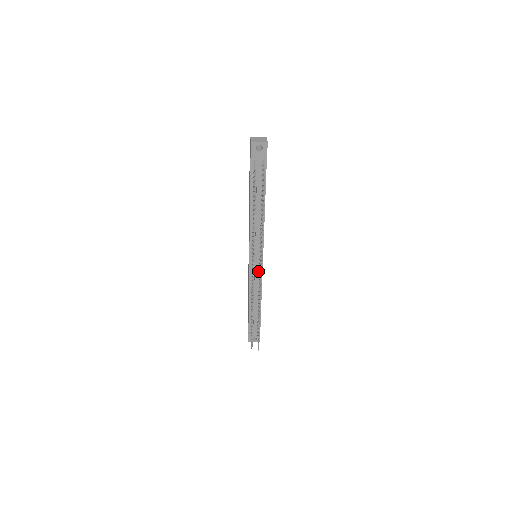
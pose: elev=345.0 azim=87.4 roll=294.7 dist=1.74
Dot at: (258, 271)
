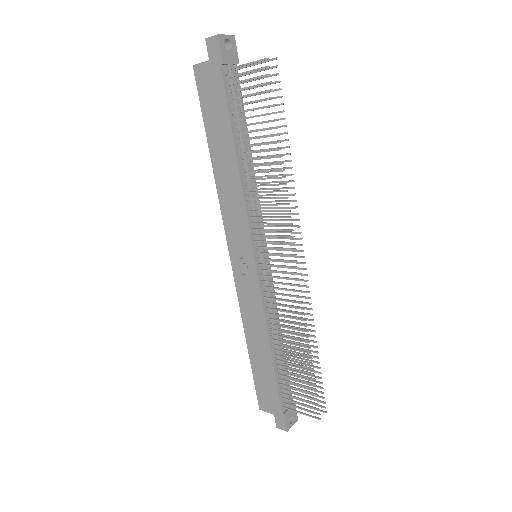
Dot at: (268, 280)
